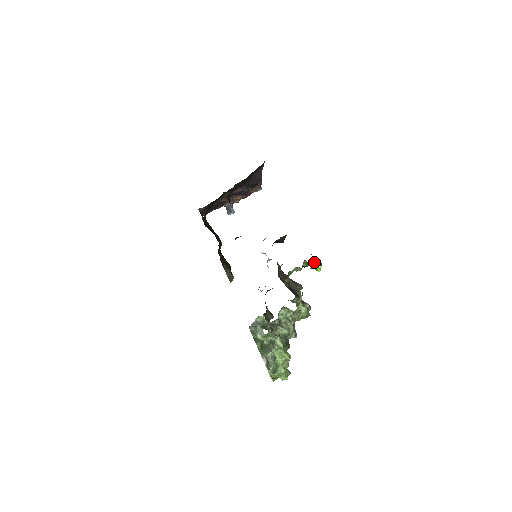
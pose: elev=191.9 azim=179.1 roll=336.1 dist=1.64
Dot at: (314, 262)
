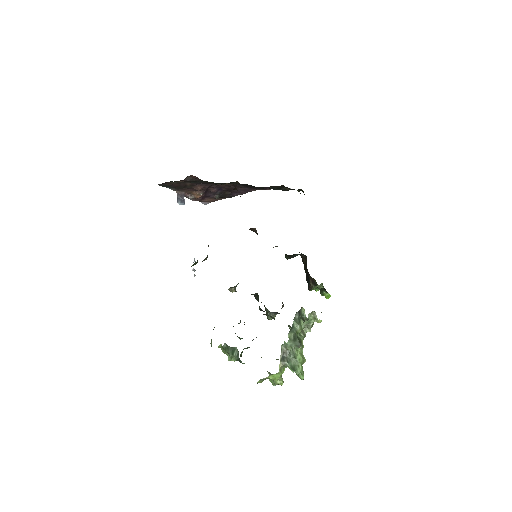
Dot at: occluded
